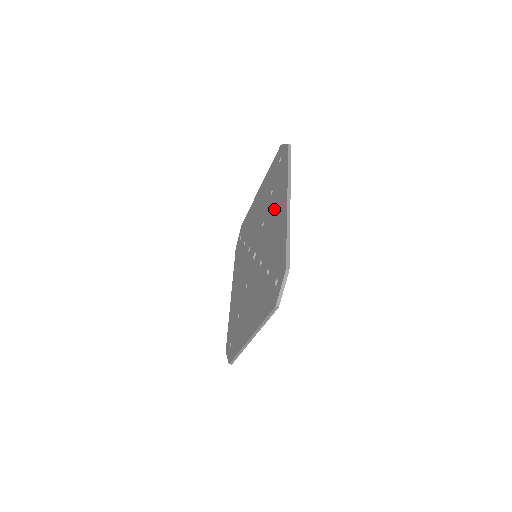
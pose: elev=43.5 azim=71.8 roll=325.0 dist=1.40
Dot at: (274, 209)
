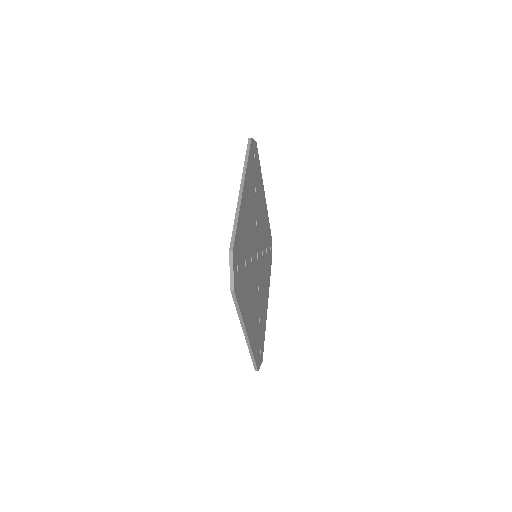
Dot at: occluded
